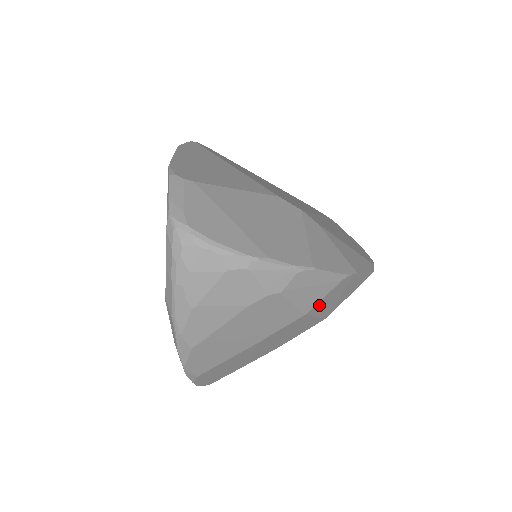
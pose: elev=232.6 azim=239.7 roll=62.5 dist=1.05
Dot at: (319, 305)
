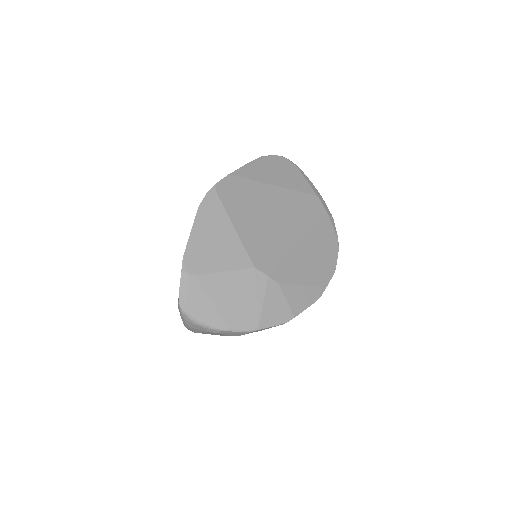
Dot at: occluded
